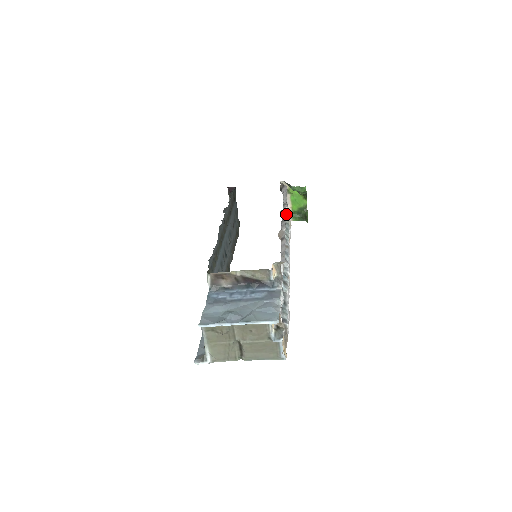
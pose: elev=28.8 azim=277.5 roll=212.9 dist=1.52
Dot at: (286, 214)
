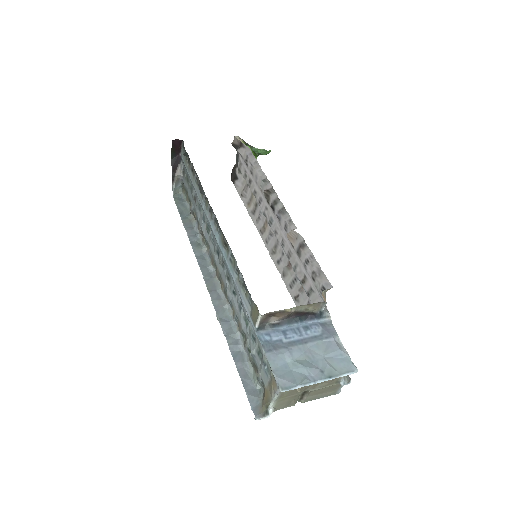
Dot at: (246, 181)
